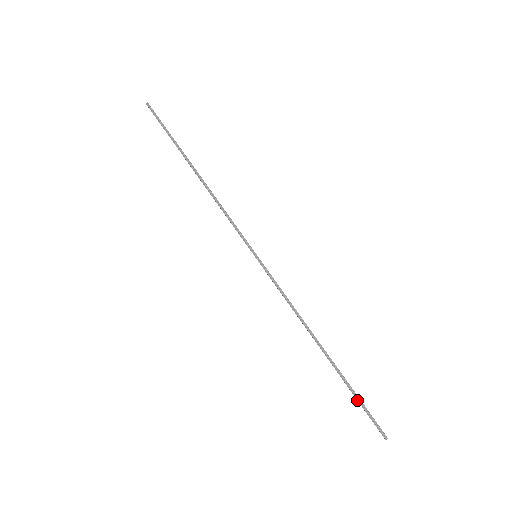
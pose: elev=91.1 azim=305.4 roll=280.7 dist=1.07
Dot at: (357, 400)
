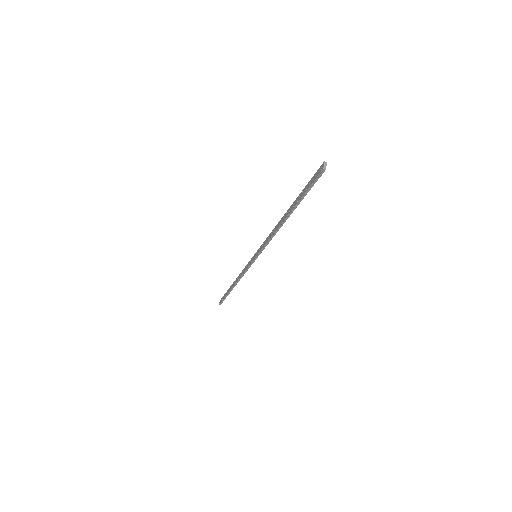
Dot at: (224, 298)
